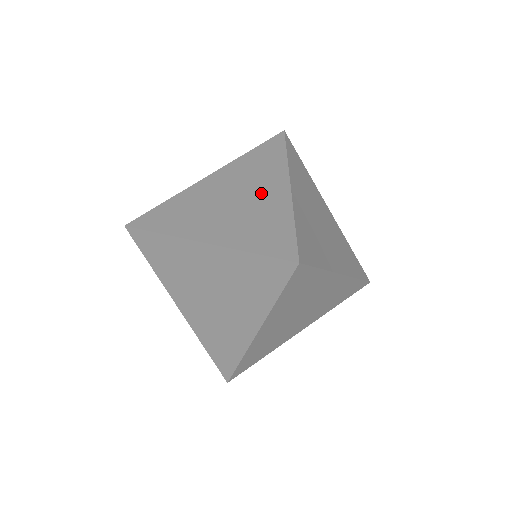
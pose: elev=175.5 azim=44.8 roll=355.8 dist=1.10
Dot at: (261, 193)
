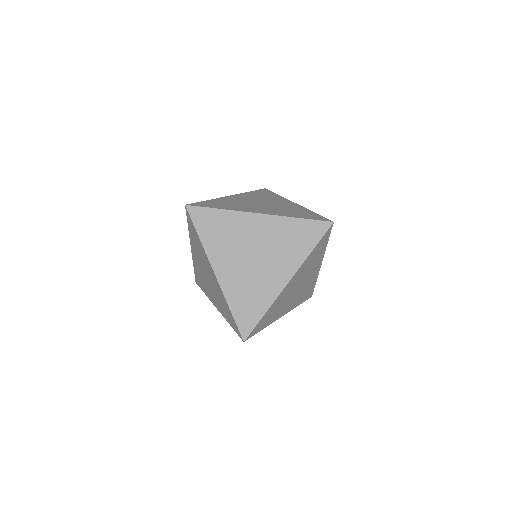
Dot at: (279, 203)
